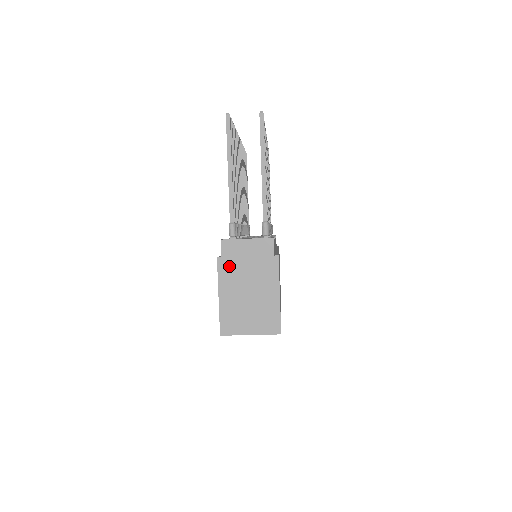
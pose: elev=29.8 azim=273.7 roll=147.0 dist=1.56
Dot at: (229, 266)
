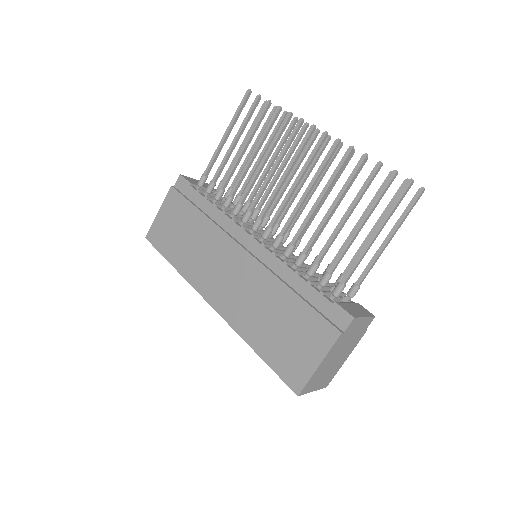
Dot at: (342, 340)
